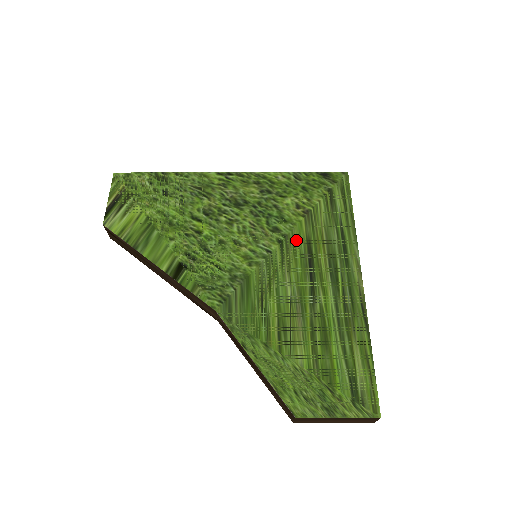
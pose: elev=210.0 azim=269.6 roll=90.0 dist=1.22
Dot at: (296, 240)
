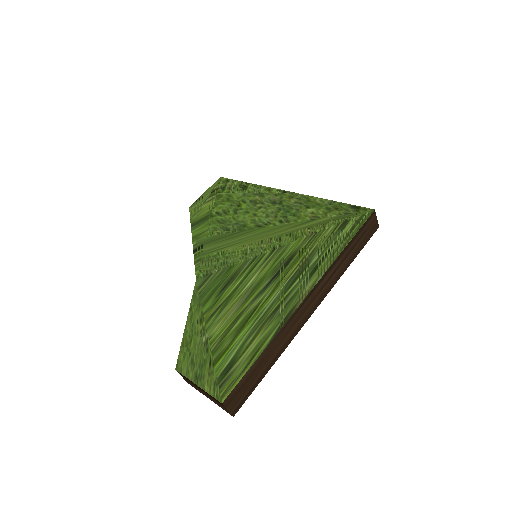
Dot at: (285, 251)
